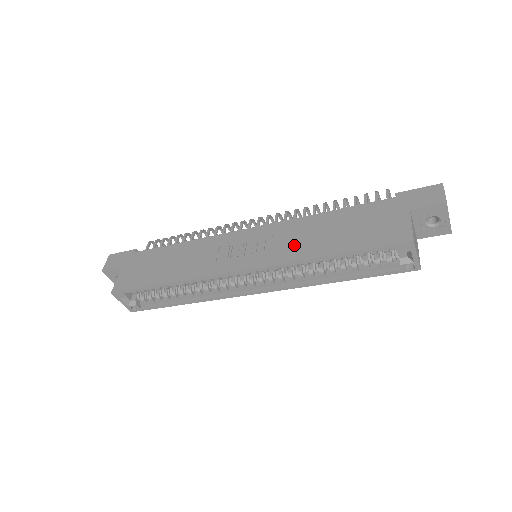
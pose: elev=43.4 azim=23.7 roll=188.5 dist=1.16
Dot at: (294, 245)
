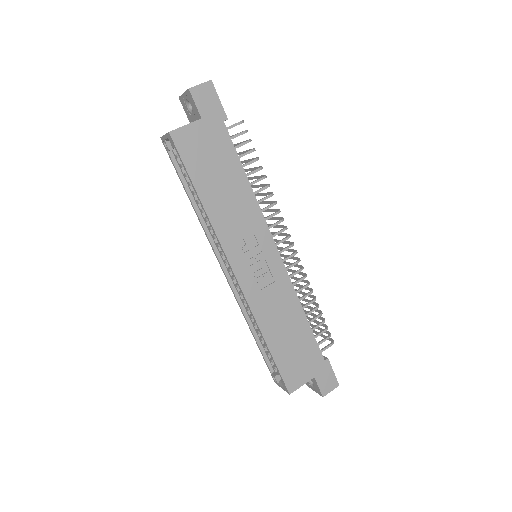
Dot at: (270, 309)
